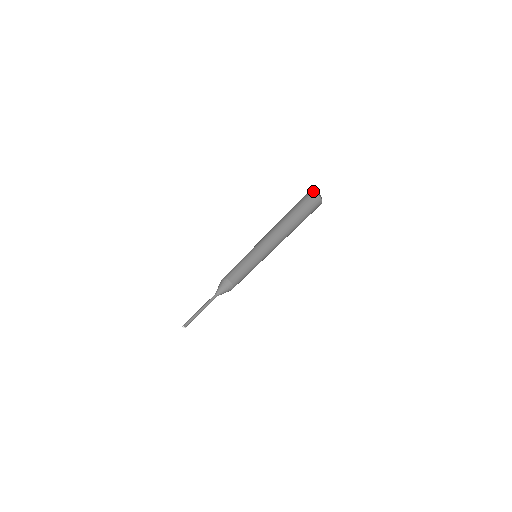
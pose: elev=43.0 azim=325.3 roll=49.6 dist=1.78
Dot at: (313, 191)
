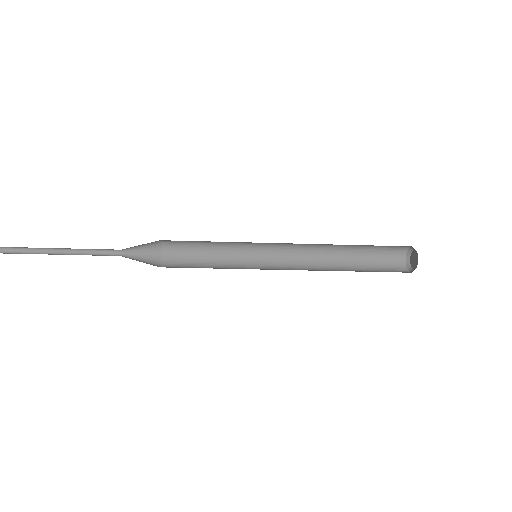
Dot at: (408, 248)
